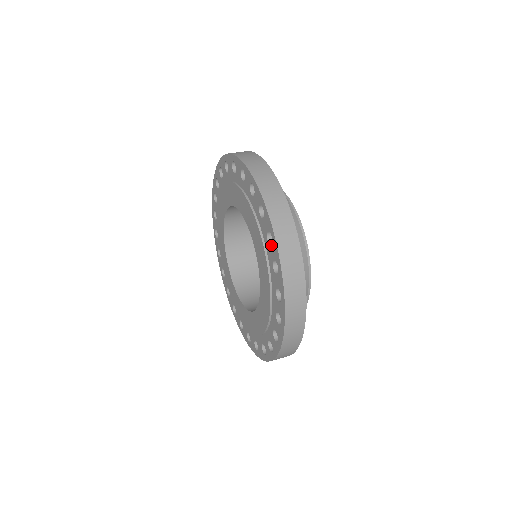
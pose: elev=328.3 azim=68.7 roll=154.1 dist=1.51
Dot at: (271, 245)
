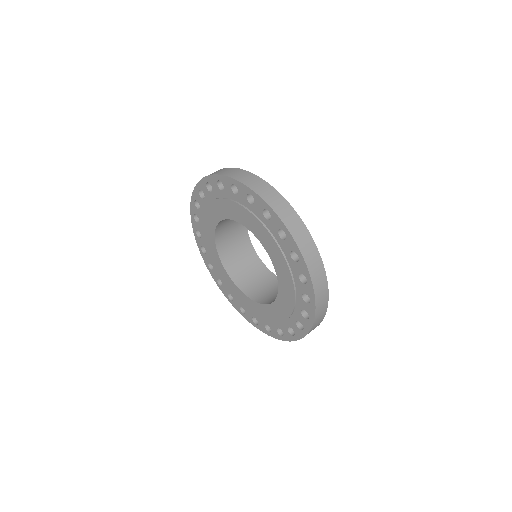
Dot at: (304, 284)
